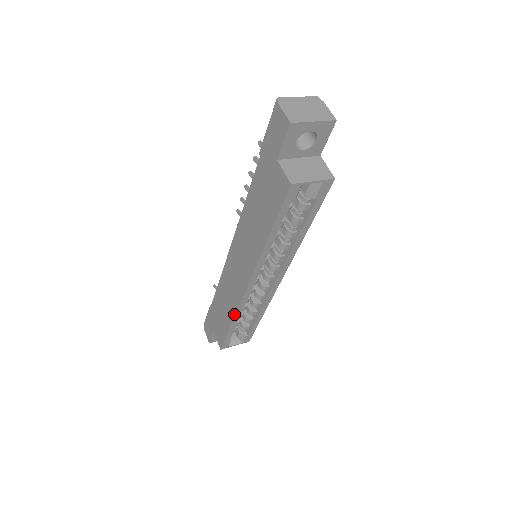
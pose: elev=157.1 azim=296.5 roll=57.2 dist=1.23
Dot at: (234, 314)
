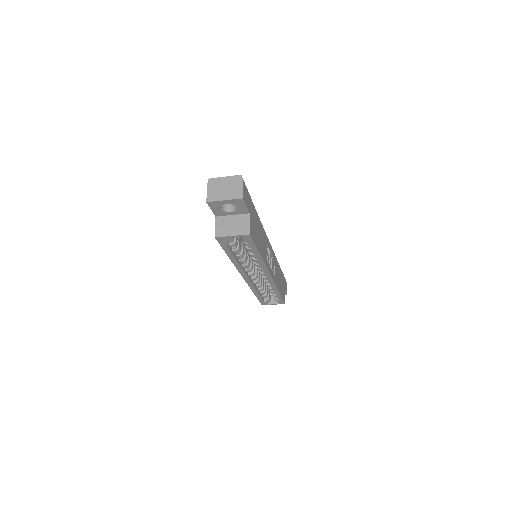
Dot at: (251, 289)
